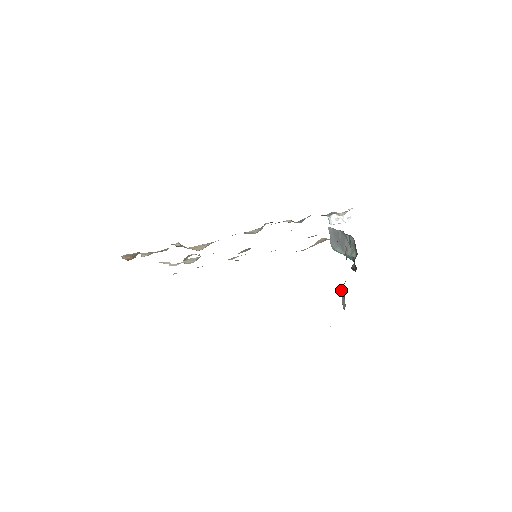
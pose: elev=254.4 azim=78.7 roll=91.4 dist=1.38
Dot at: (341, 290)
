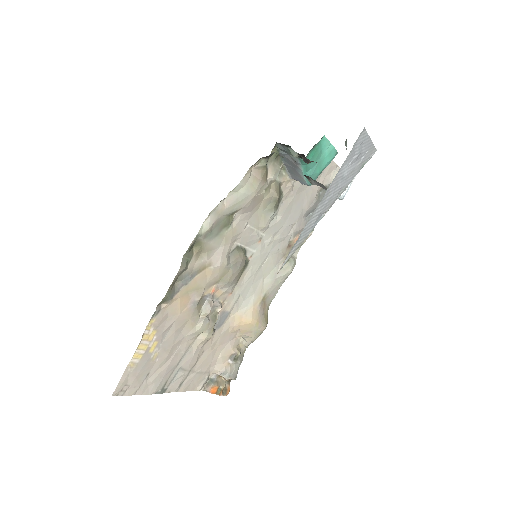
Dot at: (311, 183)
